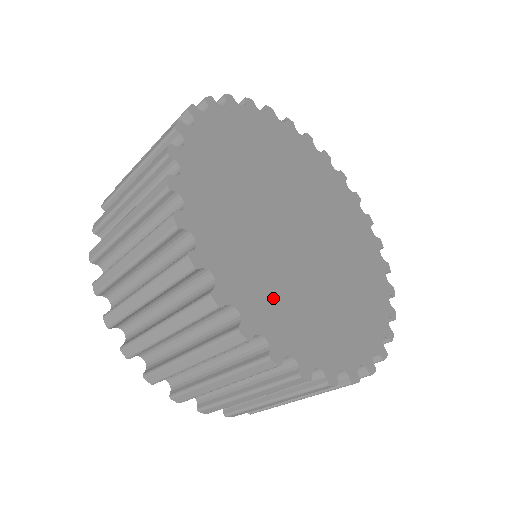
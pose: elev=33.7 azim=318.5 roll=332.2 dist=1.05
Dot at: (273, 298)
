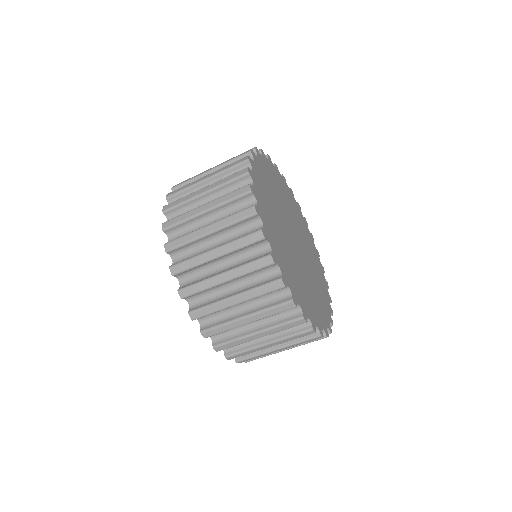
Dot at: (310, 300)
